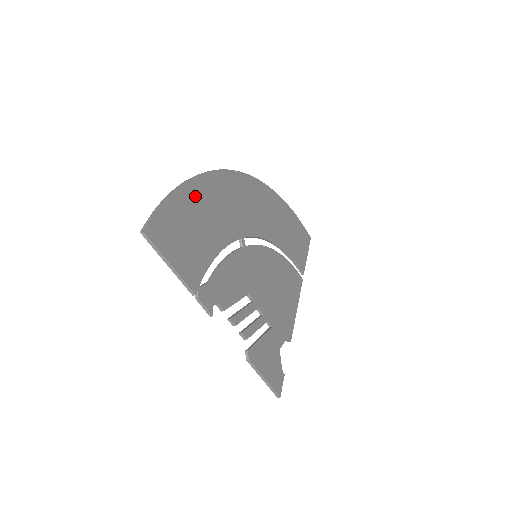
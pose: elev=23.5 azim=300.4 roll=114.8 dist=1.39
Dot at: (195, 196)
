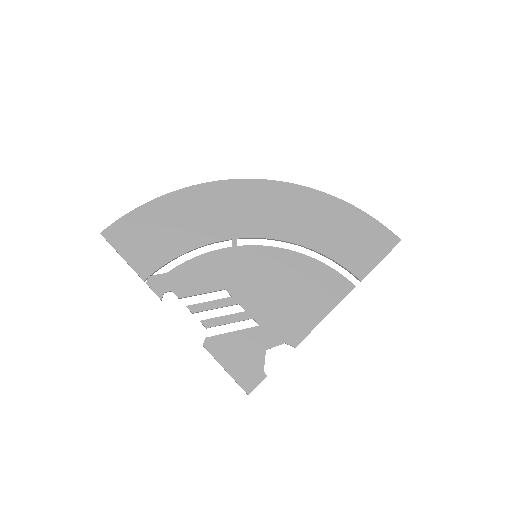
Dot at: (171, 206)
